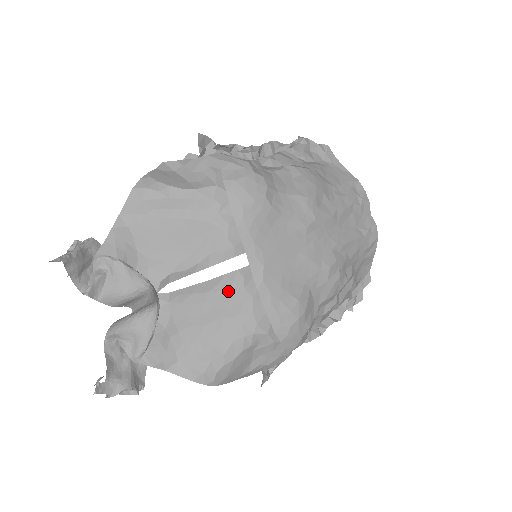
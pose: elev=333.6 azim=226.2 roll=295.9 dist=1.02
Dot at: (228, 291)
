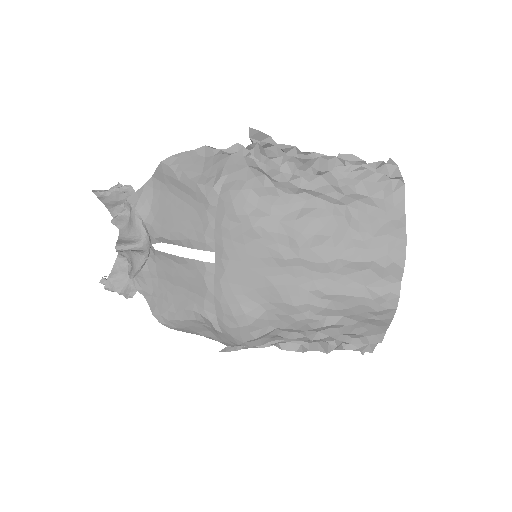
Dot at: (193, 272)
